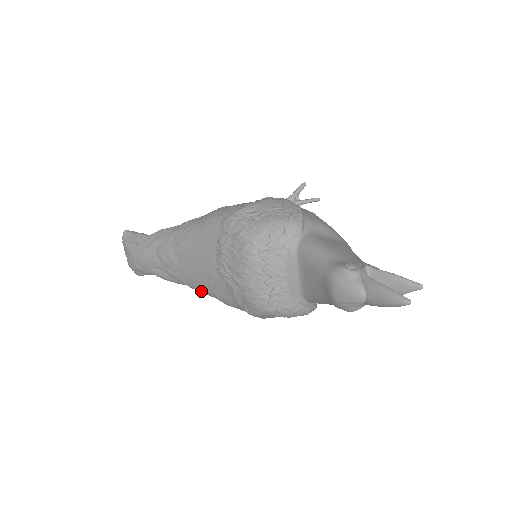
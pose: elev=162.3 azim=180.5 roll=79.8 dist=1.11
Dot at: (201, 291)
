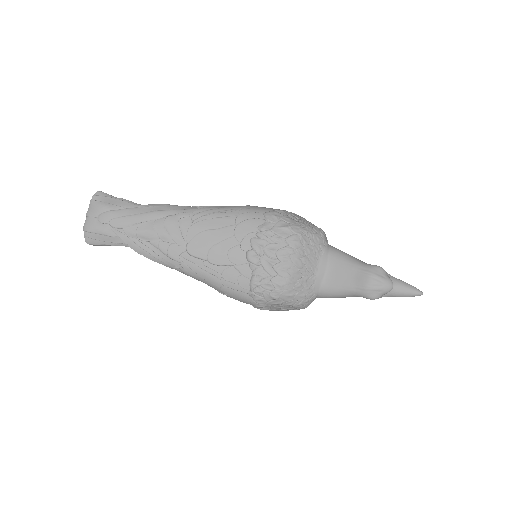
Dot at: (197, 272)
